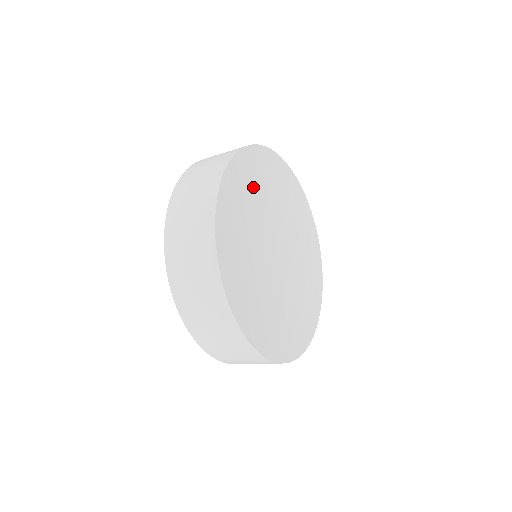
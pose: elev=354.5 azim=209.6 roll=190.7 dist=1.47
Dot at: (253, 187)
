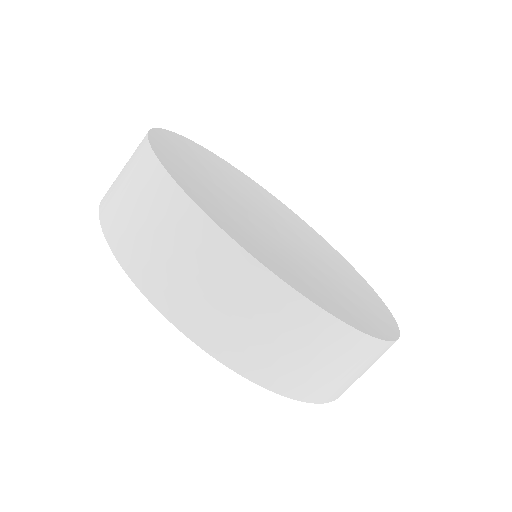
Dot at: (237, 180)
